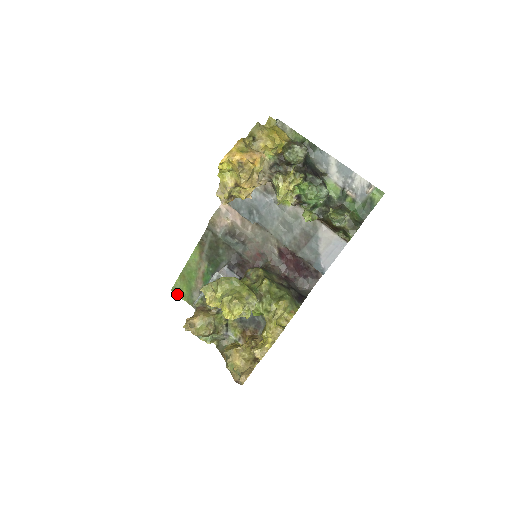
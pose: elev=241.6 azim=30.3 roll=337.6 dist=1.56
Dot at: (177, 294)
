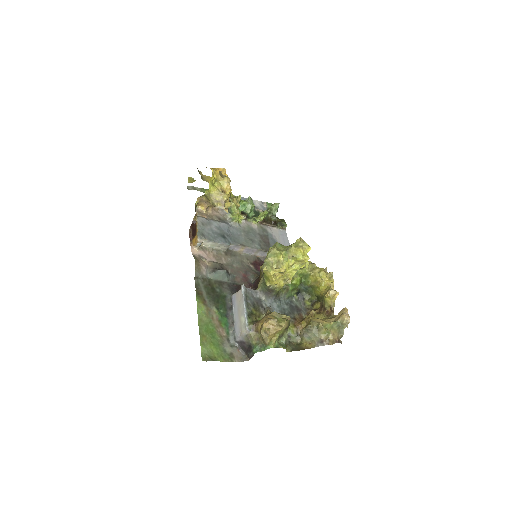
Dot at: (211, 359)
